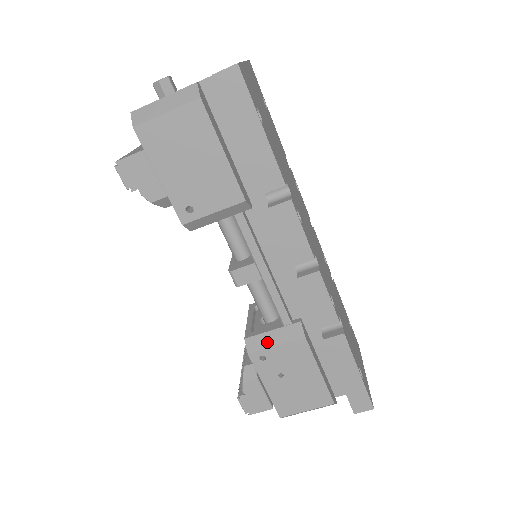
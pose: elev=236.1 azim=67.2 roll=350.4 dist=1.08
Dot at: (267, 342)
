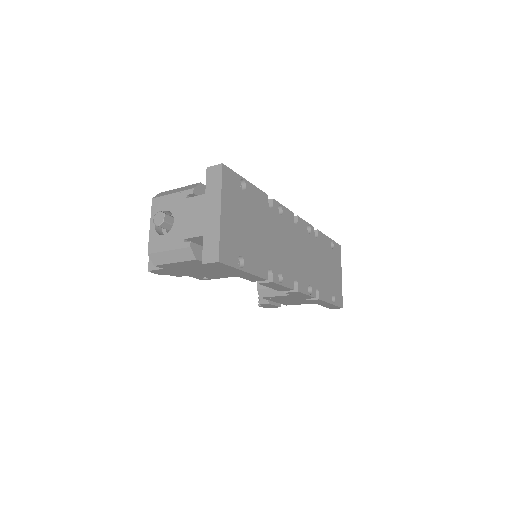
Dot at: (271, 294)
